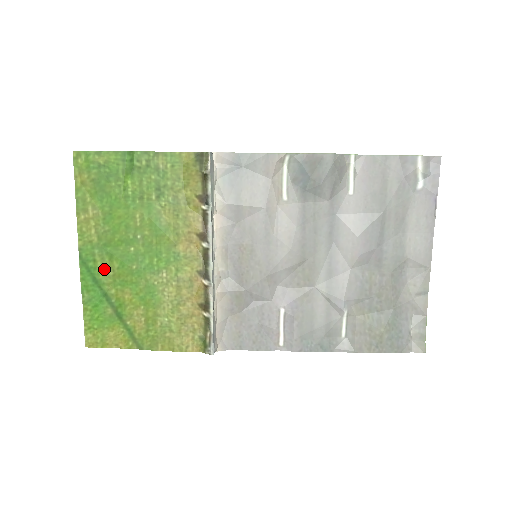
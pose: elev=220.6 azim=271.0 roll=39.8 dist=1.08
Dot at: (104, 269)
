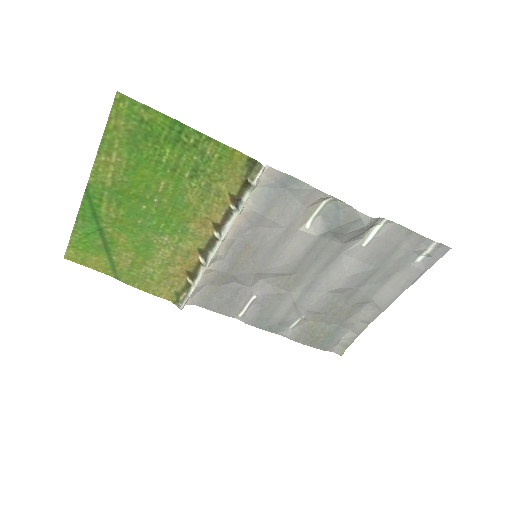
Dot at: (108, 210)
